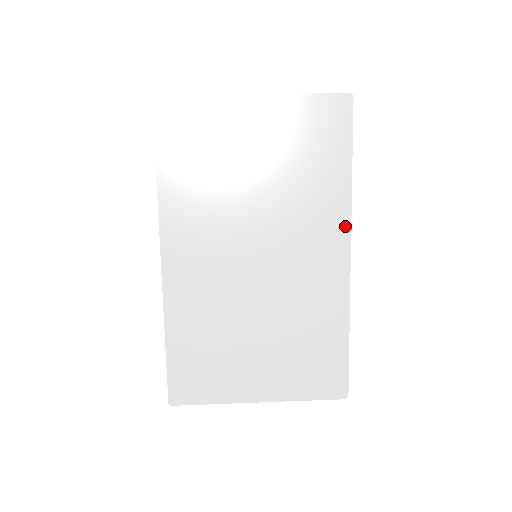
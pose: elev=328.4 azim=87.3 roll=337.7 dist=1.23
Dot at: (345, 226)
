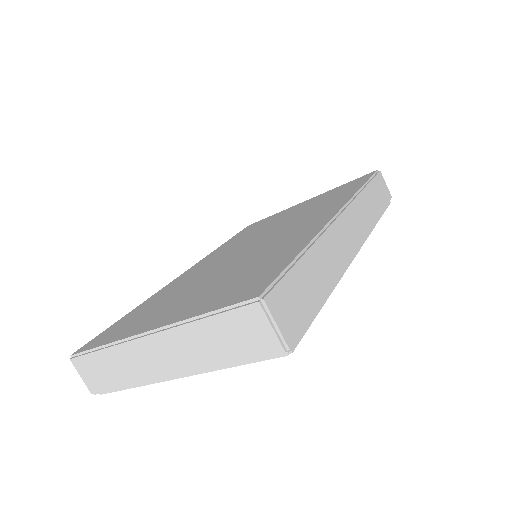
Dot at: (343, 203)
